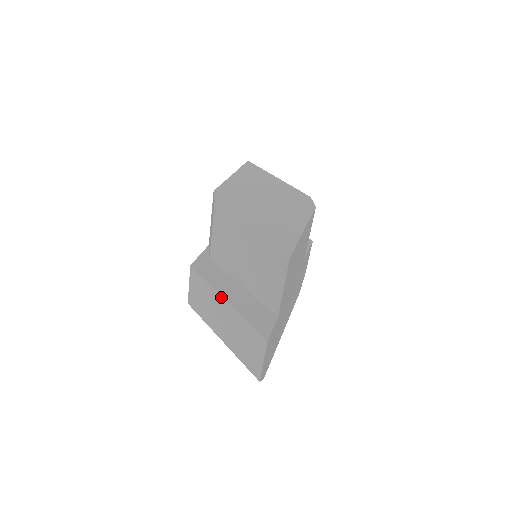
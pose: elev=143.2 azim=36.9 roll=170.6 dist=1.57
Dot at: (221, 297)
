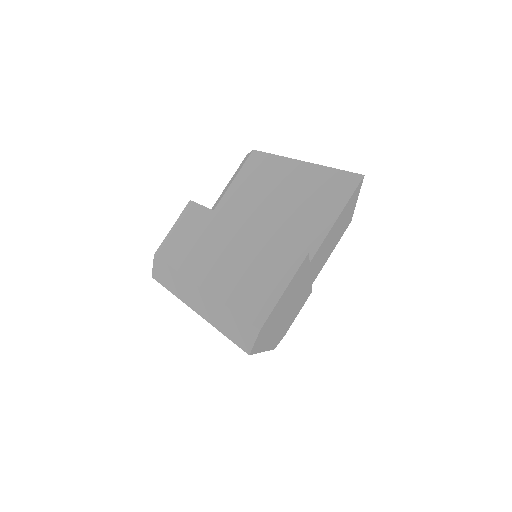
Dot at: (233, 221)
